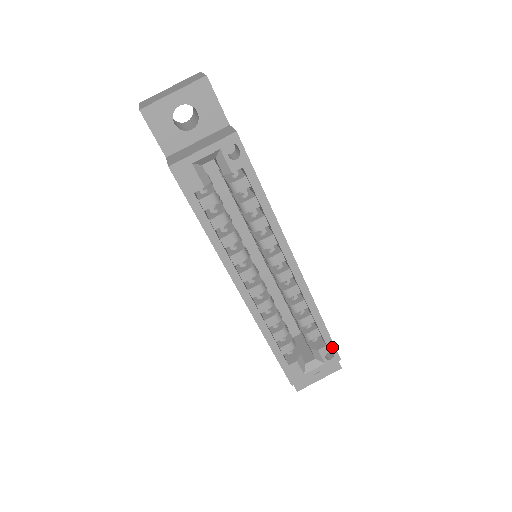
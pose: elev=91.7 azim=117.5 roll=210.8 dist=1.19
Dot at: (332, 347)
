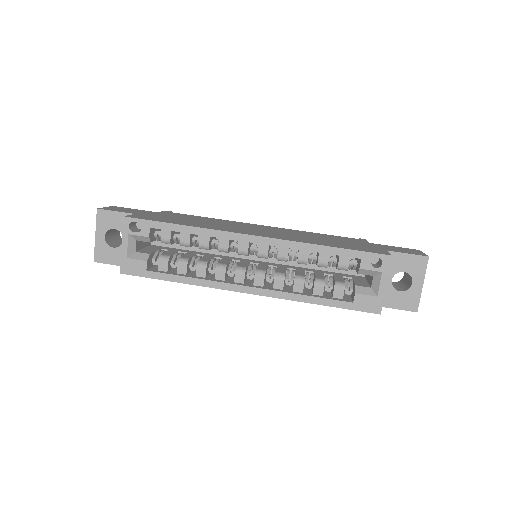
Dot at: (368, 255)
